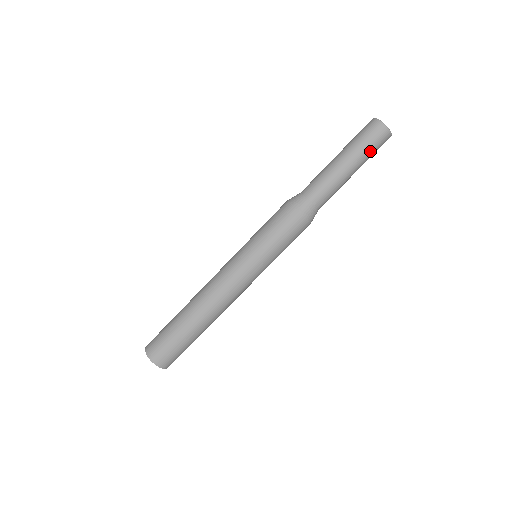
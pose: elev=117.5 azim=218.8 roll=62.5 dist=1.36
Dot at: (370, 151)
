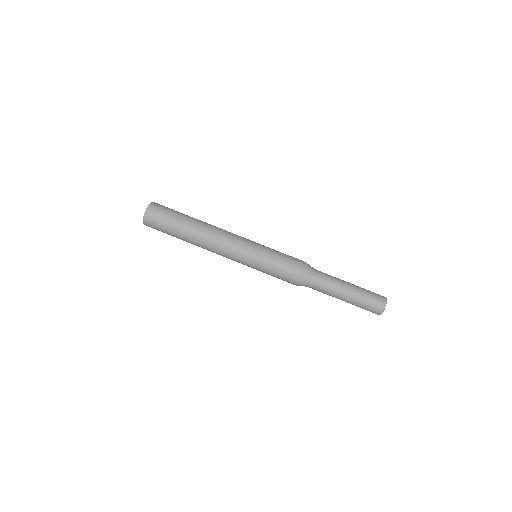
Dot at: (364, 304)
